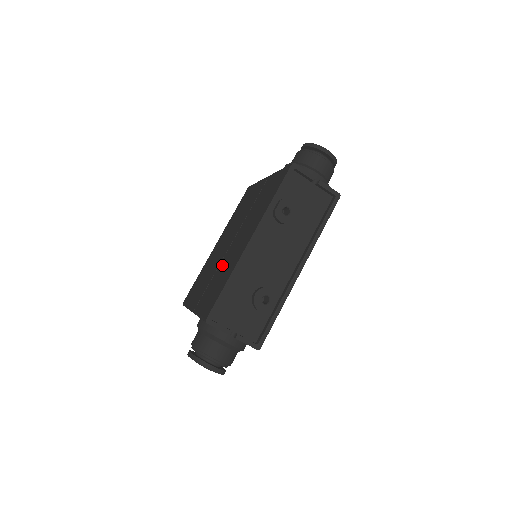
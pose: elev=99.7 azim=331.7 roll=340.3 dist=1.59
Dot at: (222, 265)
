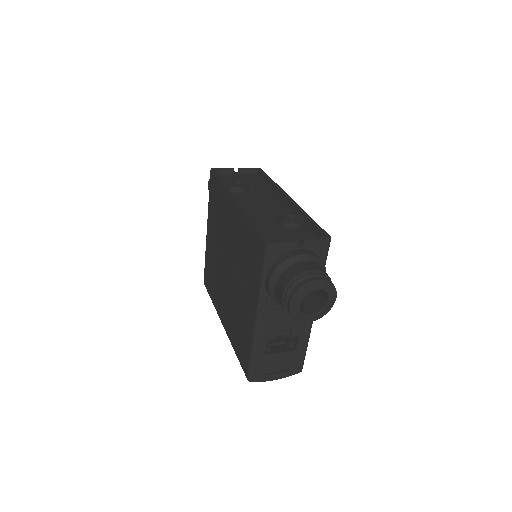
Dot at: (238, 263)
